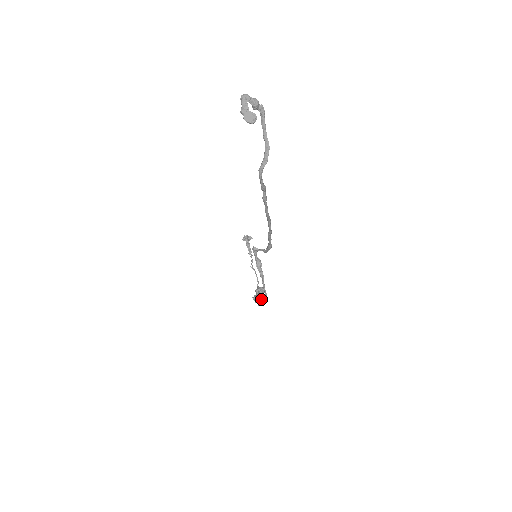
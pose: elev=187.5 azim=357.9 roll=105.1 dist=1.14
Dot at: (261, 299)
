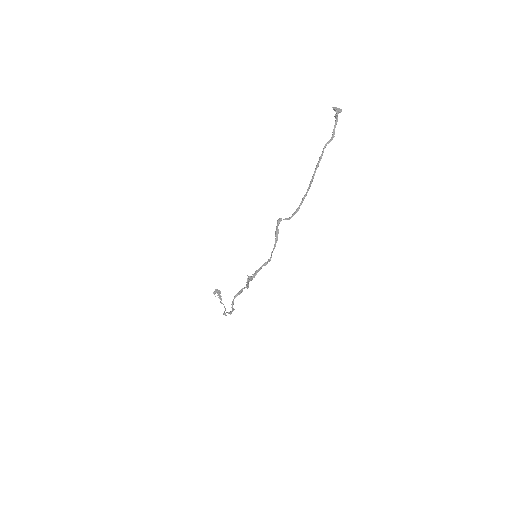
Dot at: (263, 264)
